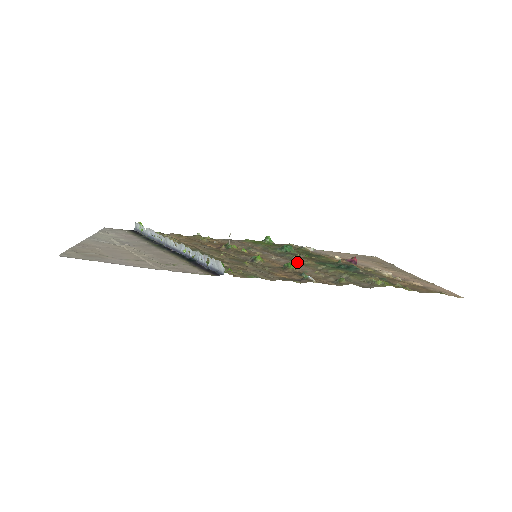
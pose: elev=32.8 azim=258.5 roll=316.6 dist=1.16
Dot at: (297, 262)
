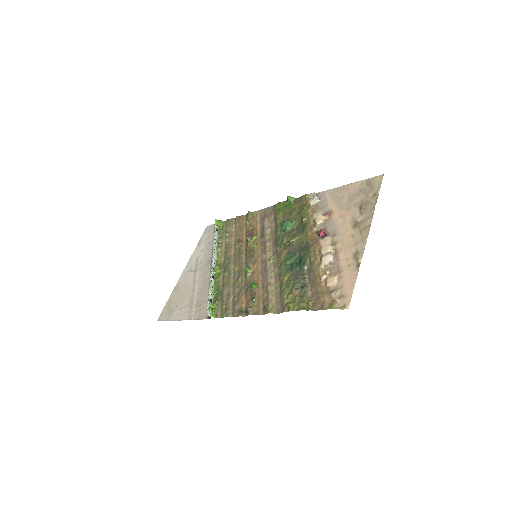
Dot at: (276, 258)
